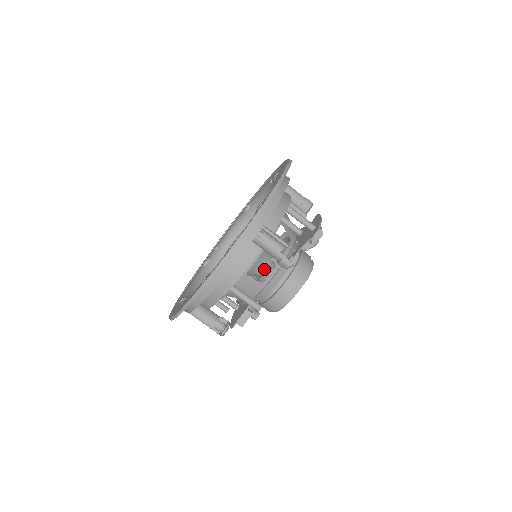
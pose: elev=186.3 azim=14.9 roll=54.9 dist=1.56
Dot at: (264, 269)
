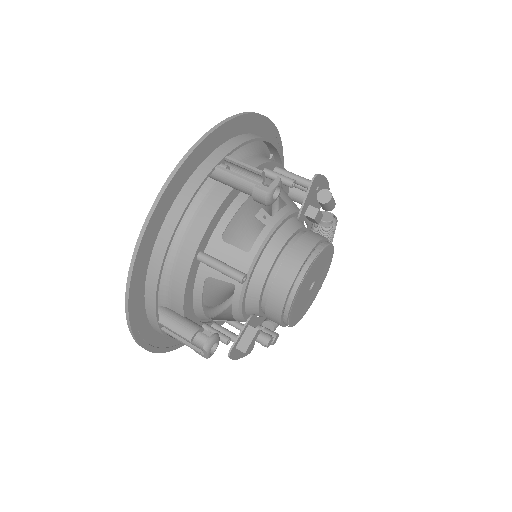
Dot at: occluded
